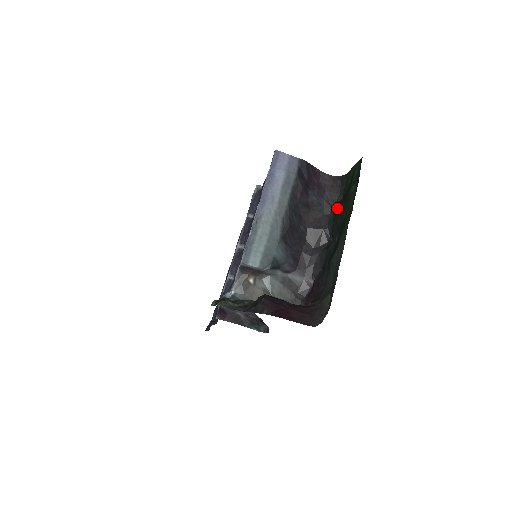
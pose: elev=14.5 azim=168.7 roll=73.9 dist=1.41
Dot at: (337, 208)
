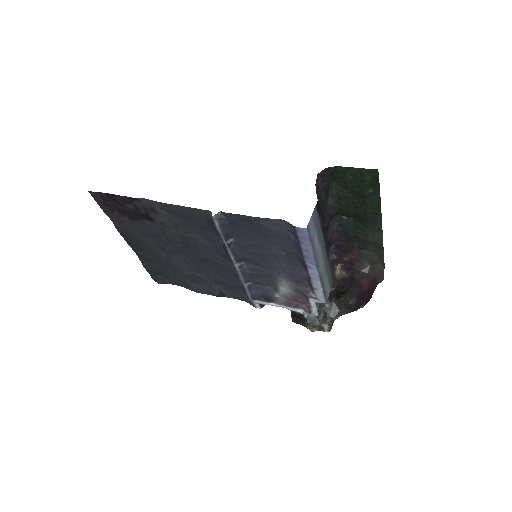
Dot at: (337, 195)
